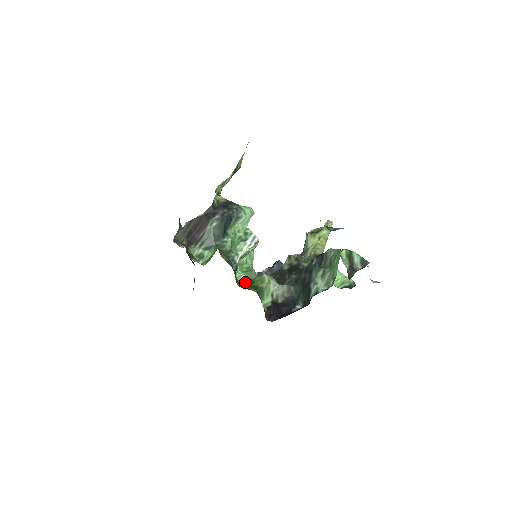
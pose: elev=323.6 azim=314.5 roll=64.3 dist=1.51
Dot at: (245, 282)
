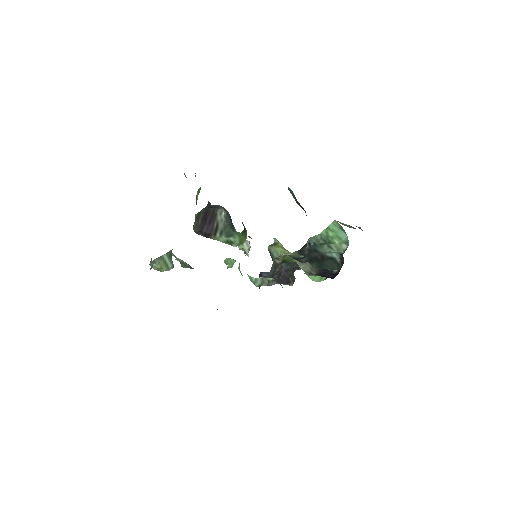
Dot at: (260, 282)
